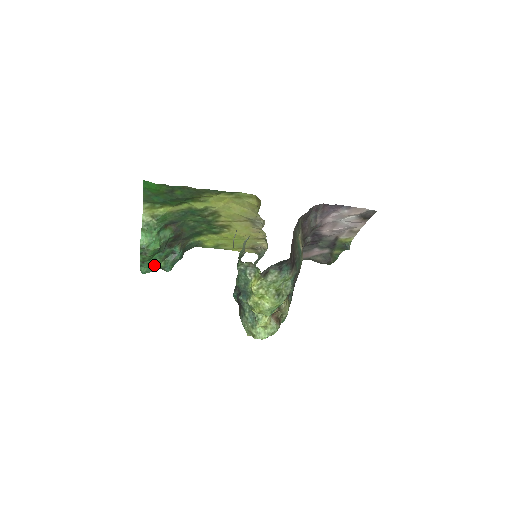
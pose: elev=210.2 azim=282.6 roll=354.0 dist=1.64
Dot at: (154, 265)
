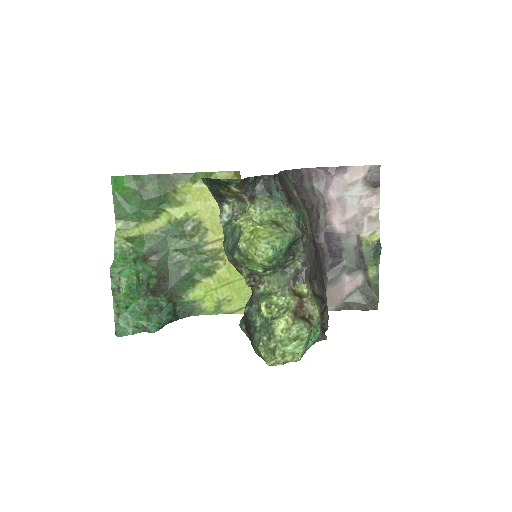
Dot at: (133, 319)
